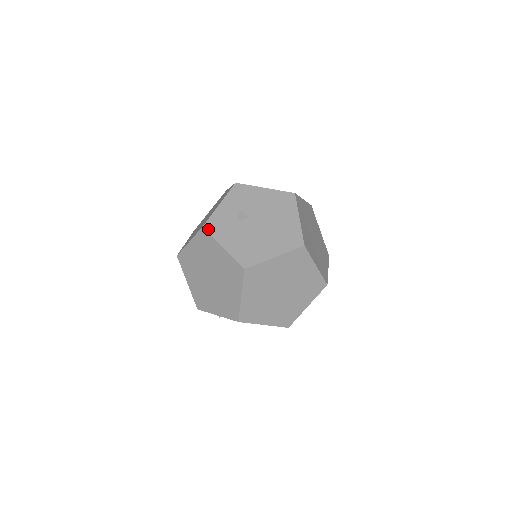
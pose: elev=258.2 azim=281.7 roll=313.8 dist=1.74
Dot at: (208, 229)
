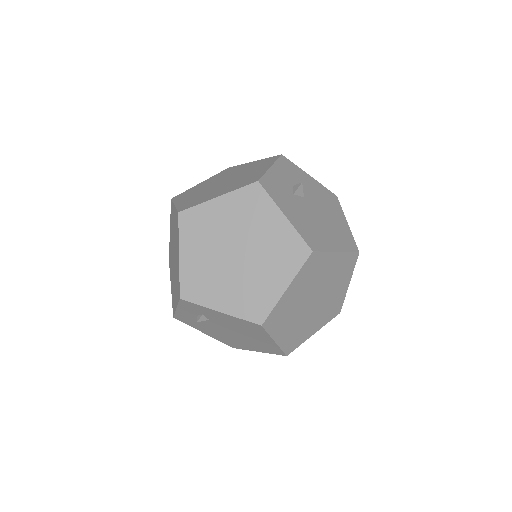
Dot at: (265, 187)
